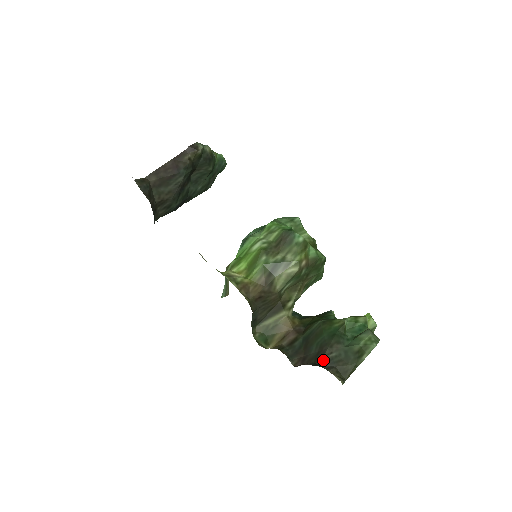
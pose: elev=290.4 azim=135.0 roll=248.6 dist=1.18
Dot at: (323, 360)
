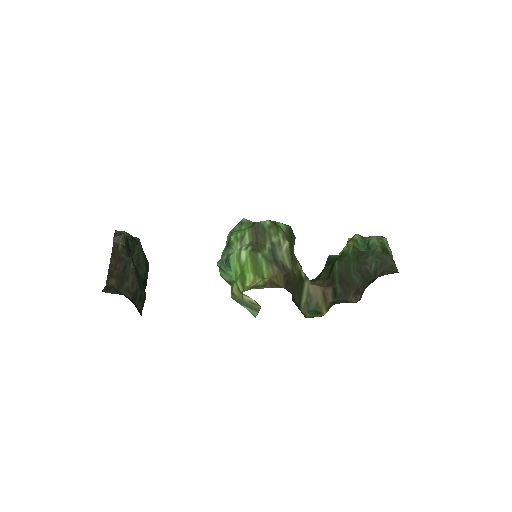
Dot at: (372, 274)
